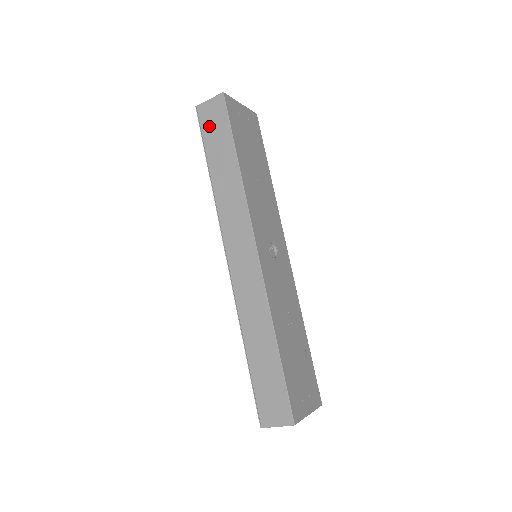
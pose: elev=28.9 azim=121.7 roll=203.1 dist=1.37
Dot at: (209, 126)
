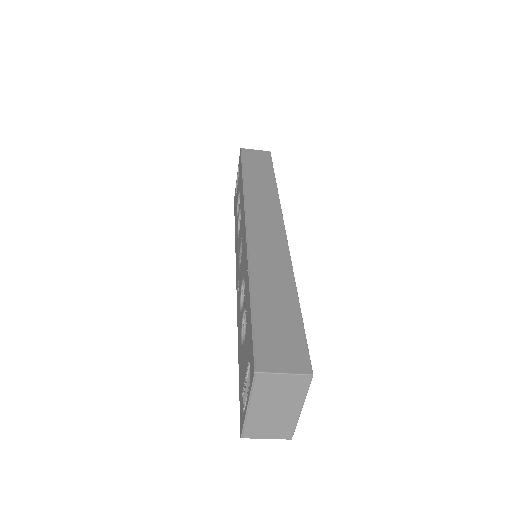
Dot at: (251, 158)
